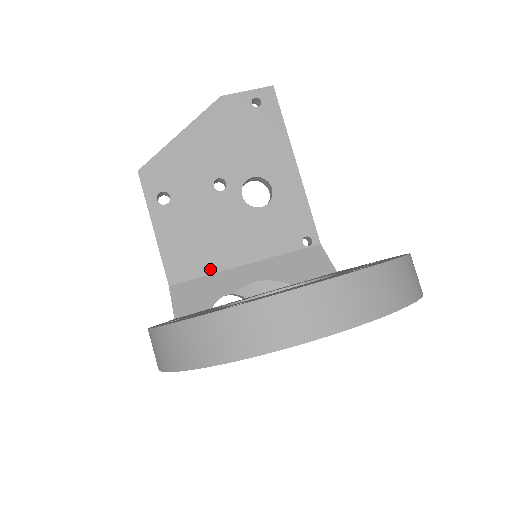
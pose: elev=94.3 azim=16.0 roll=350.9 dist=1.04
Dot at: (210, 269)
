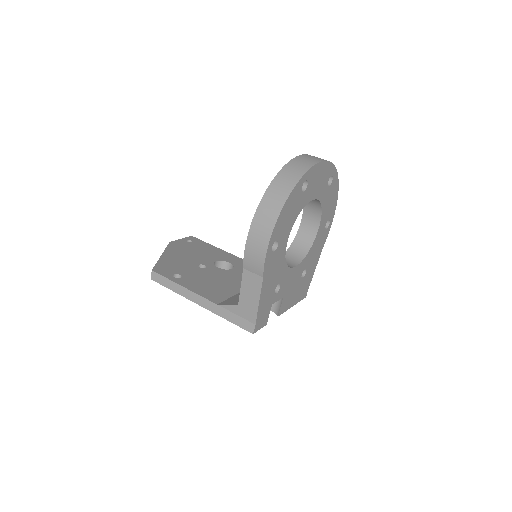
Dot at: (232, 294)
